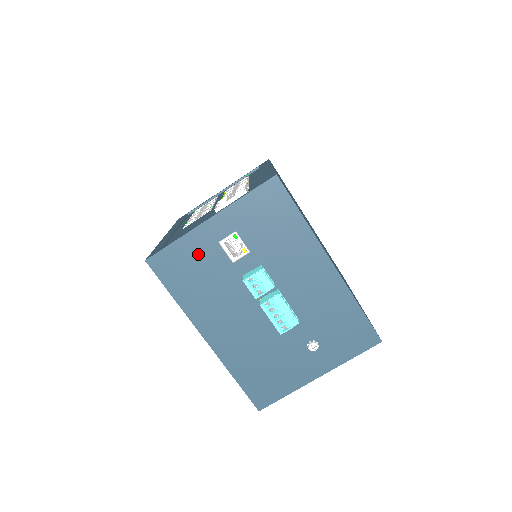
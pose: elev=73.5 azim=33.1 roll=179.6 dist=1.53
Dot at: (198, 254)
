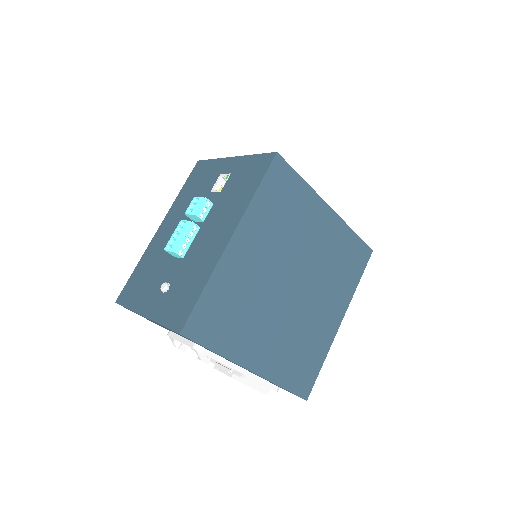
Dot at: (210, 174)
